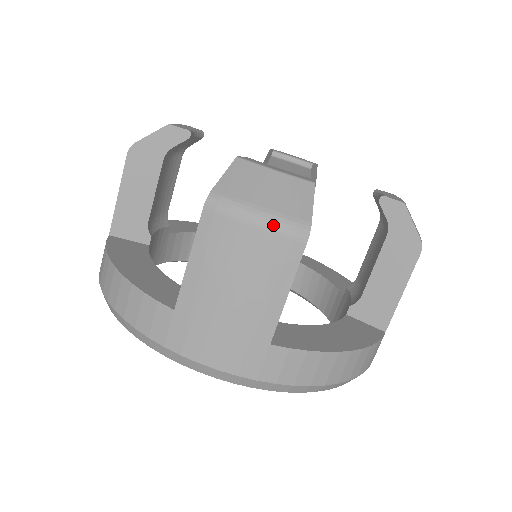
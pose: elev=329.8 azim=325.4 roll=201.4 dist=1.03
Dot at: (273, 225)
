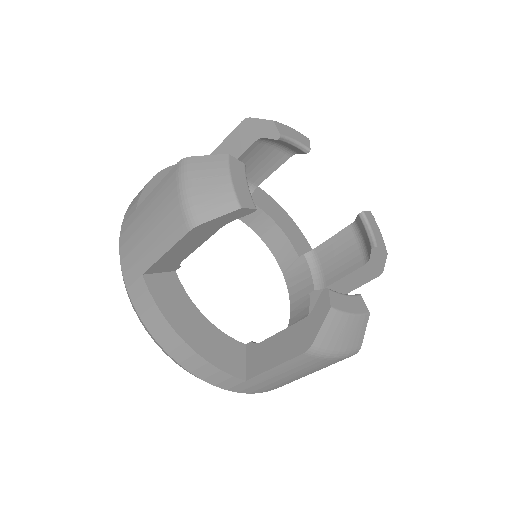
Dot at: (185, 202)
